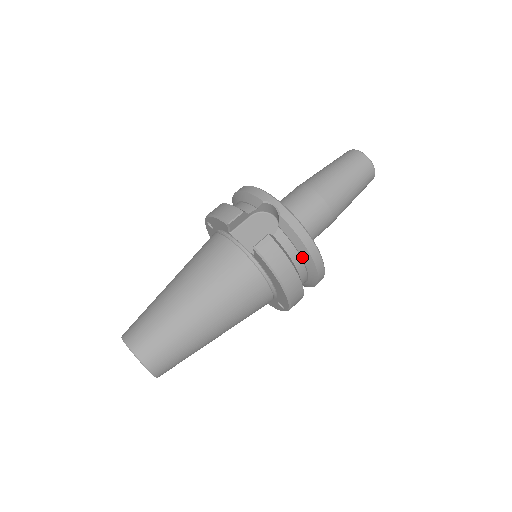
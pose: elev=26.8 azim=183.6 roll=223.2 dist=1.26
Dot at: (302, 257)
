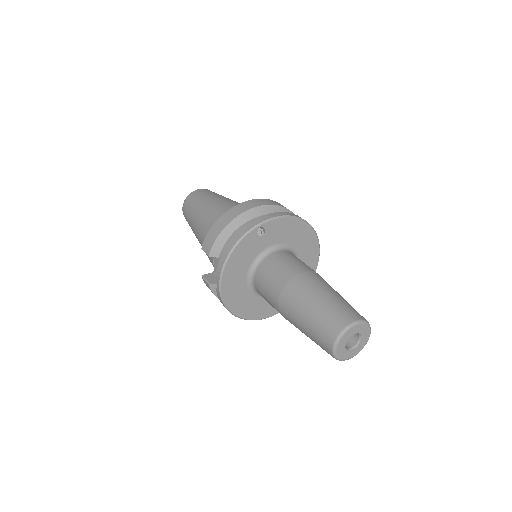
Dot at: occluded
